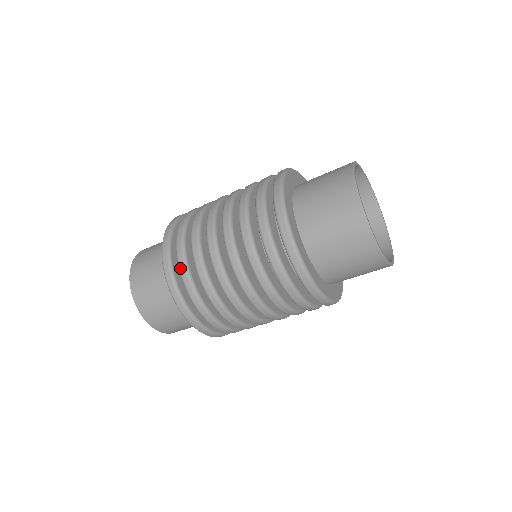
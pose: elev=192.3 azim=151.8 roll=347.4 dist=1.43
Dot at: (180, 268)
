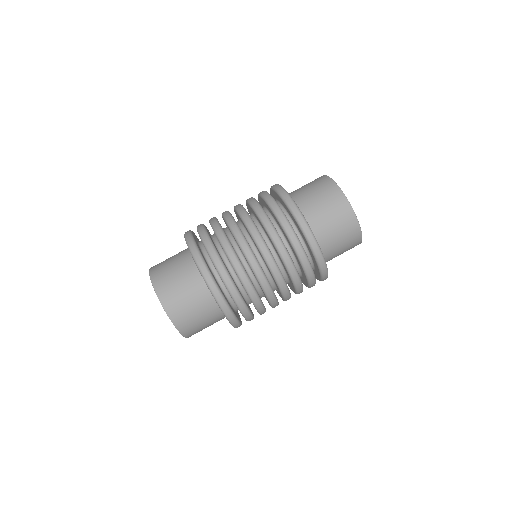
Dot at: (204, 241)
